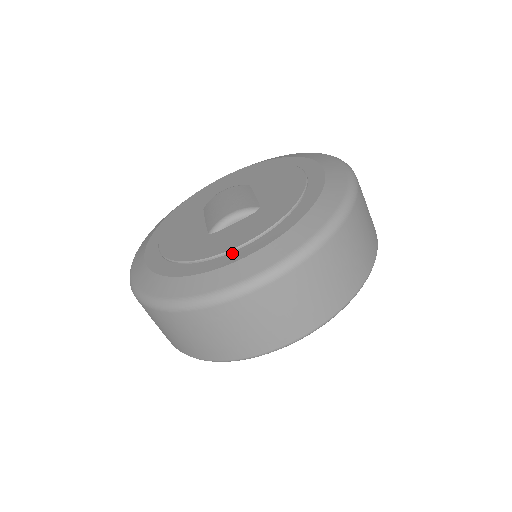
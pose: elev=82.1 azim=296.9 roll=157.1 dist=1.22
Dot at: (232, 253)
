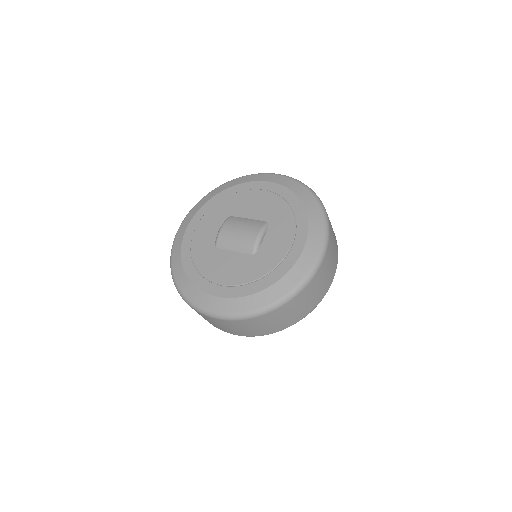
Dot at: (291, 252)
